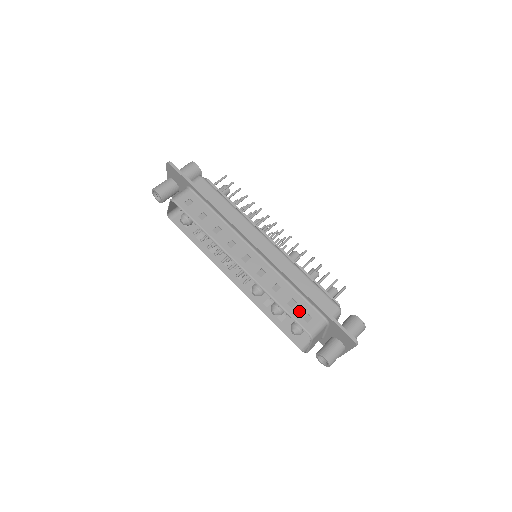
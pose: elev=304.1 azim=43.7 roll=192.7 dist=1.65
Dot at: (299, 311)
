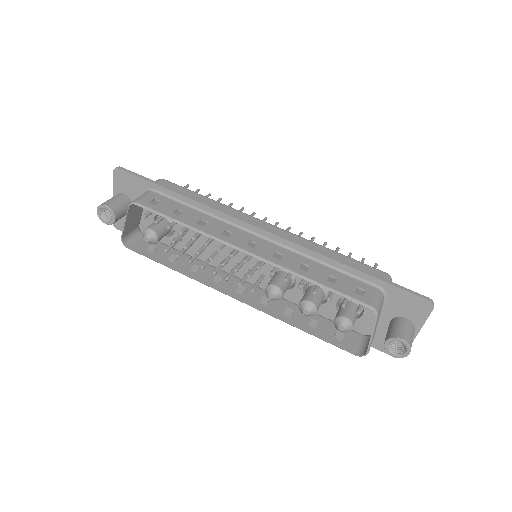
Dot at: (345, 286)
